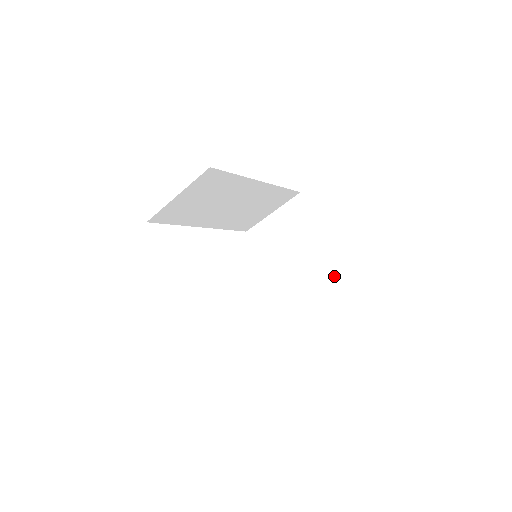
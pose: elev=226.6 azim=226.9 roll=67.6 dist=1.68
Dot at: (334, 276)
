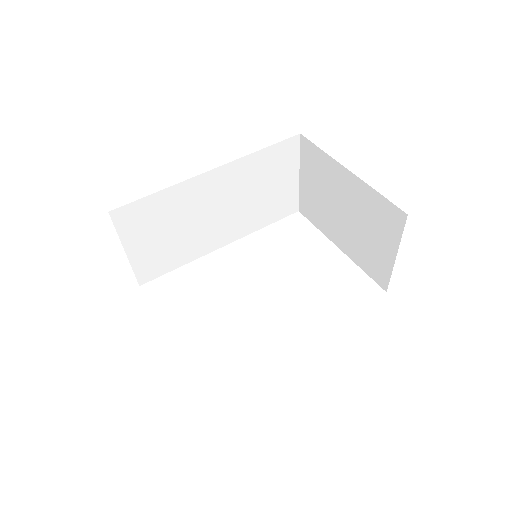
Dot at: (387, 215)
